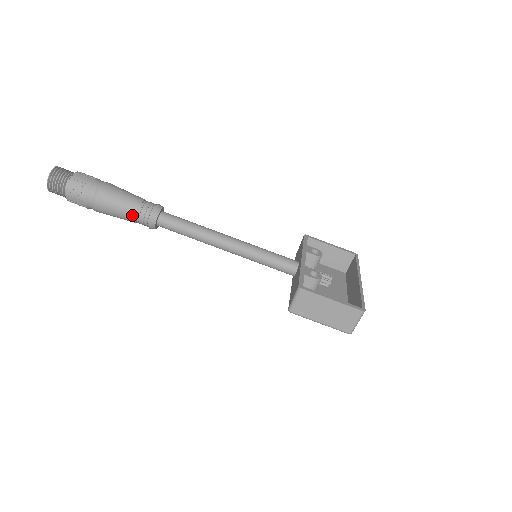
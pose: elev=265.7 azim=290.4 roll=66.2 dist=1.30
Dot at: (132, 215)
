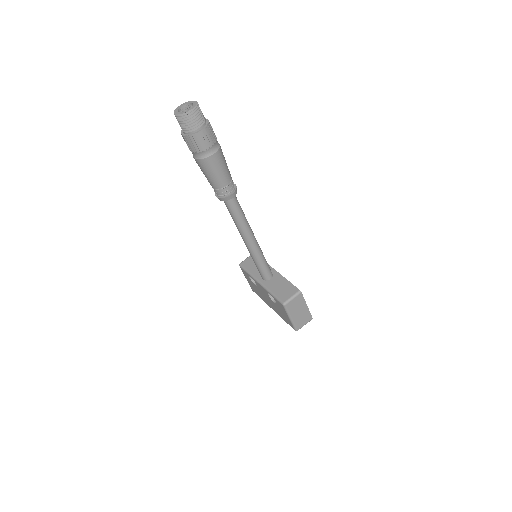
Dot at: (225, 182)
